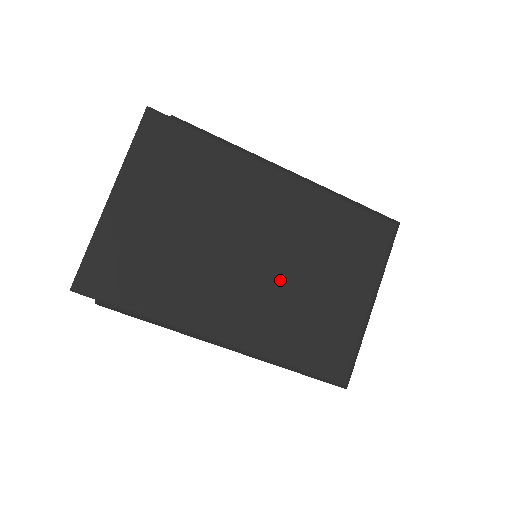
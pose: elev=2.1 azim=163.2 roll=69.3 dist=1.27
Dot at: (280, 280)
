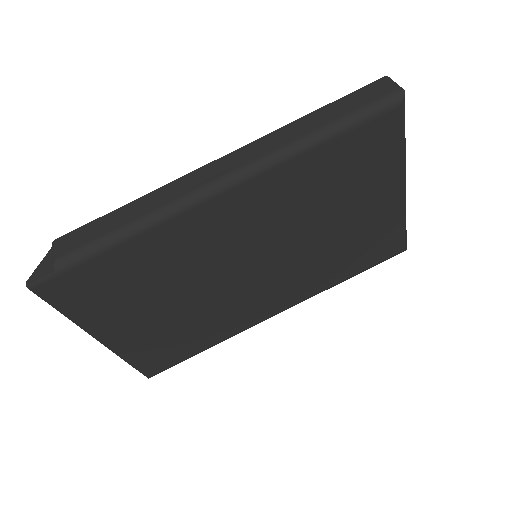
Dot at: (294, 256)
